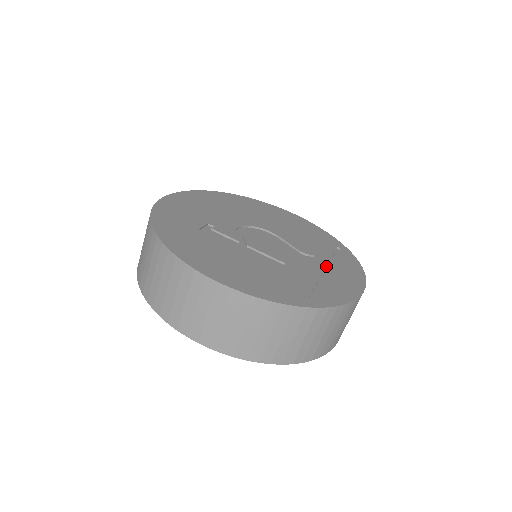
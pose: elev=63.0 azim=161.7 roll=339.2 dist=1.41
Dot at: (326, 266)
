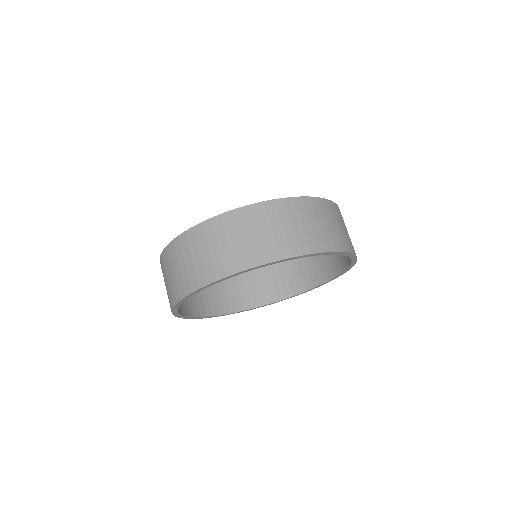
Dot at: occluded
